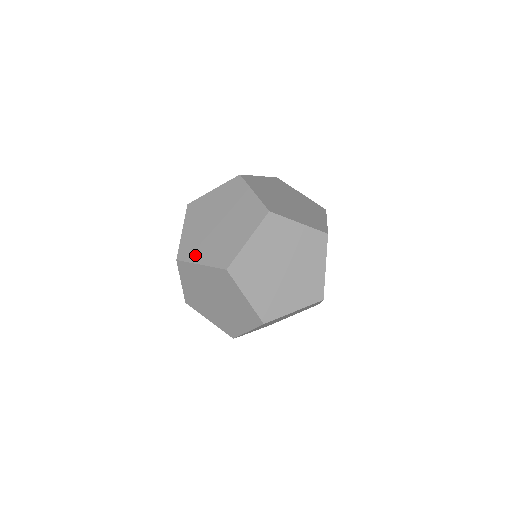
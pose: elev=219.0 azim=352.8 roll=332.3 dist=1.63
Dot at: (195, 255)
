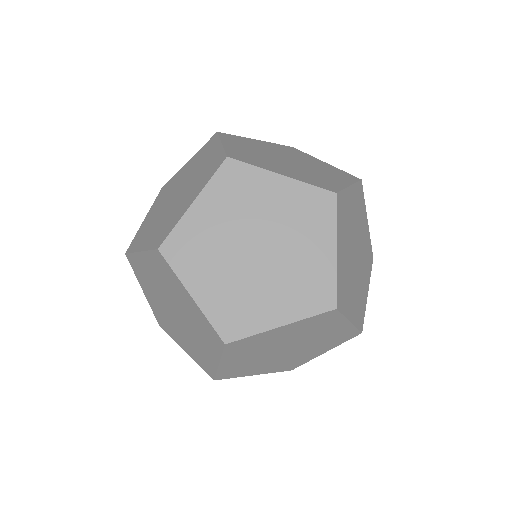
Dot at: (265, 165)
